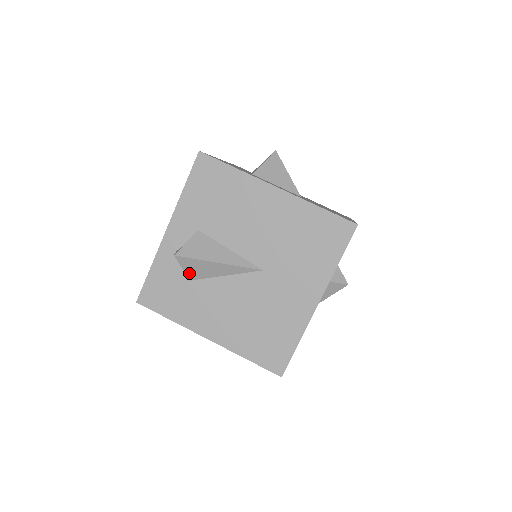
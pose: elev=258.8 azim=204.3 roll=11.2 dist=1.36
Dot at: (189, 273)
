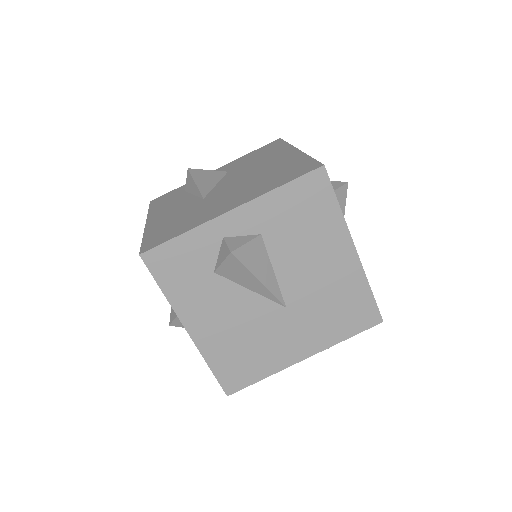
Dot at: (222, 268)
